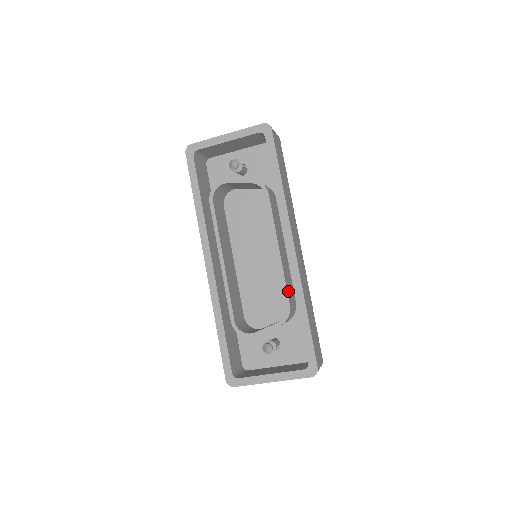
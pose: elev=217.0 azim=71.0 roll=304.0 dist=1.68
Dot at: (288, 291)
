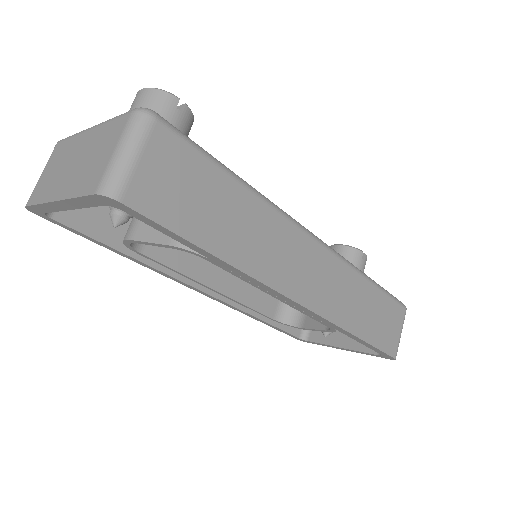
Dot at: occluded
